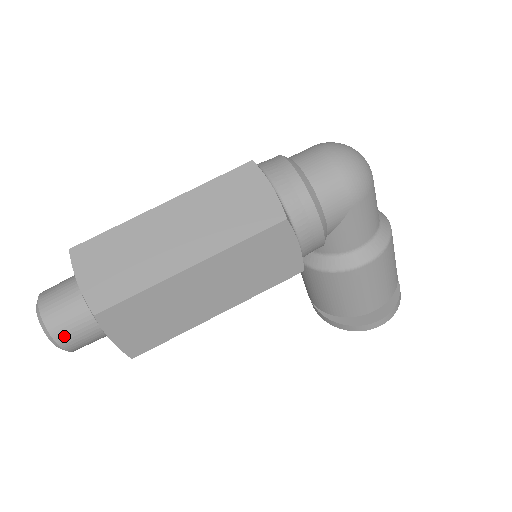
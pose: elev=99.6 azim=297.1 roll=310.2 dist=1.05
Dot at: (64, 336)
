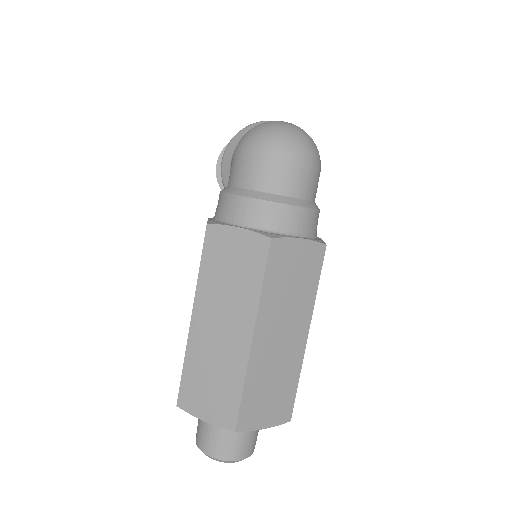
Dot at: occluded
